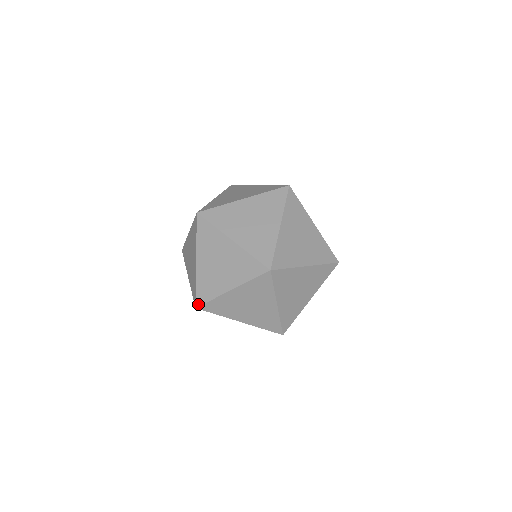
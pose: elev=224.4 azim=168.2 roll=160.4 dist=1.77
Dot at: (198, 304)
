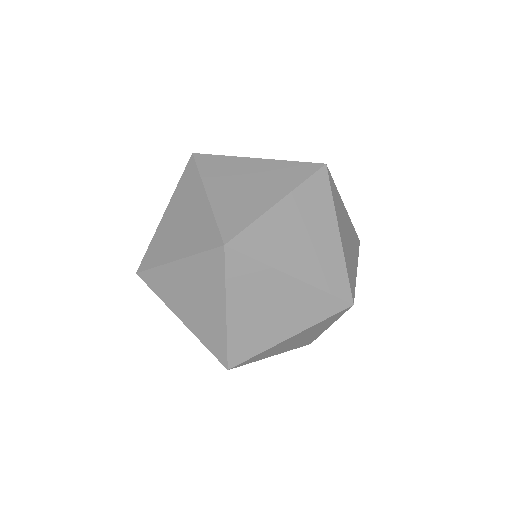
Dot at: (225, 363)
